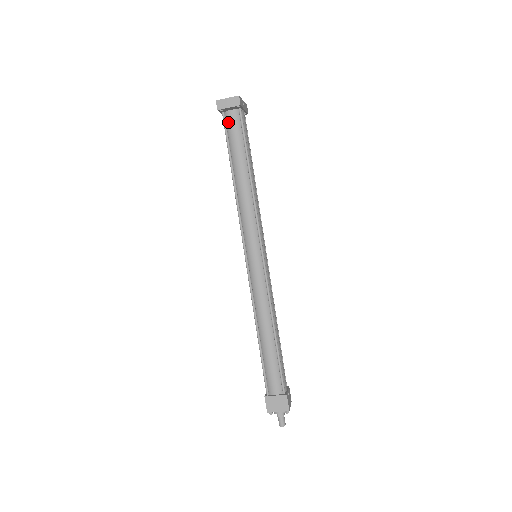
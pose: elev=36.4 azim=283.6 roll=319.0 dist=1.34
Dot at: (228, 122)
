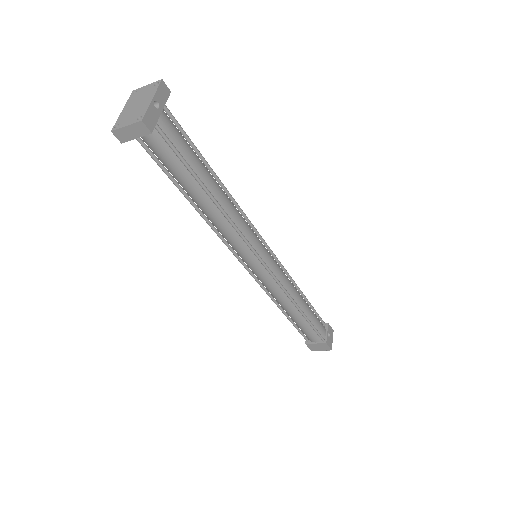
Dot at: (146, 143)
